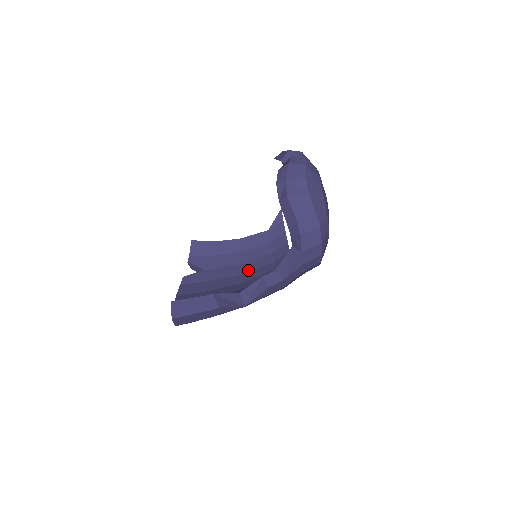
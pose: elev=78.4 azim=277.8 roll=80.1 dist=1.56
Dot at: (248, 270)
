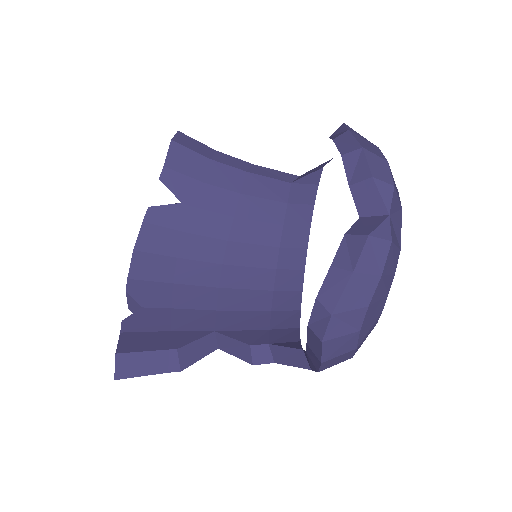
Dot at: (242, 239)
